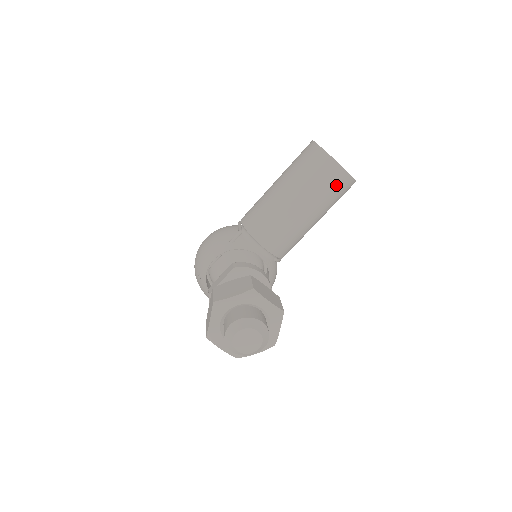
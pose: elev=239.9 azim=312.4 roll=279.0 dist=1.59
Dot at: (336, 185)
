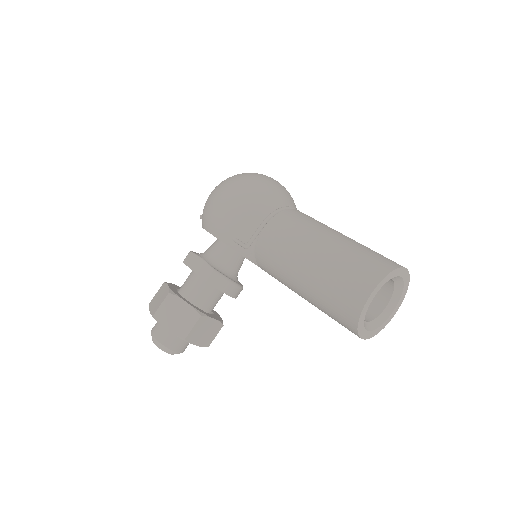
Dot at: occluded
